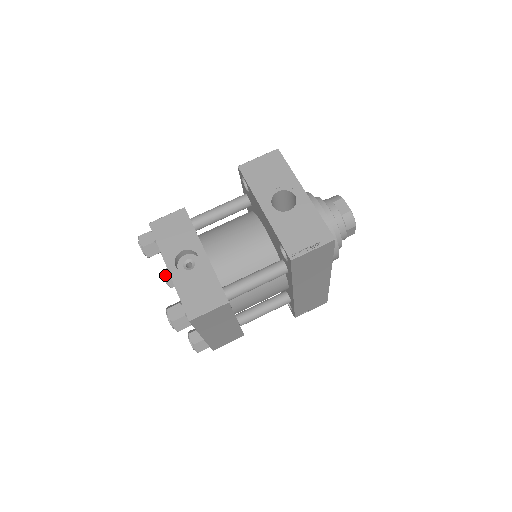
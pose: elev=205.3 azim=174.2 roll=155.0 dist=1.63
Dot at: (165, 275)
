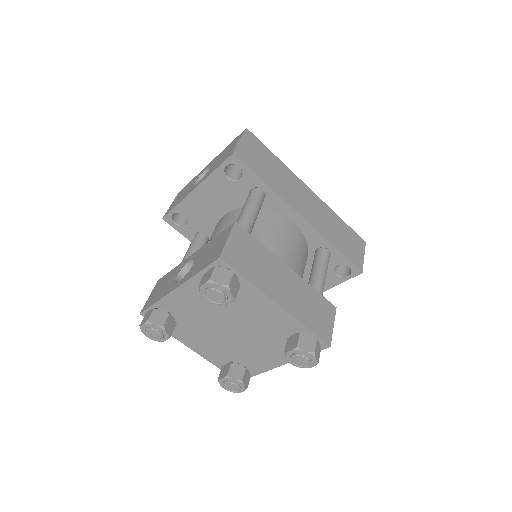
Dot at: (222, 377)
